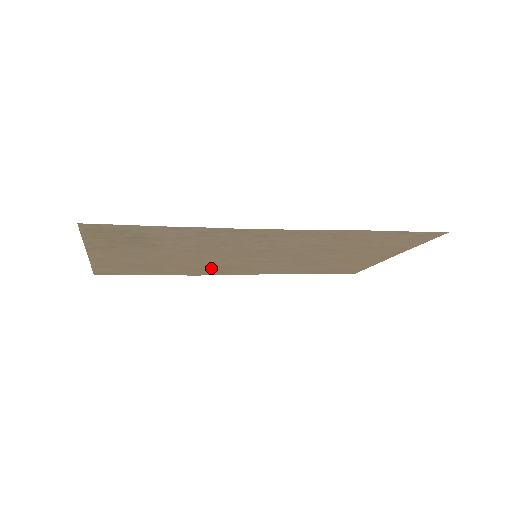
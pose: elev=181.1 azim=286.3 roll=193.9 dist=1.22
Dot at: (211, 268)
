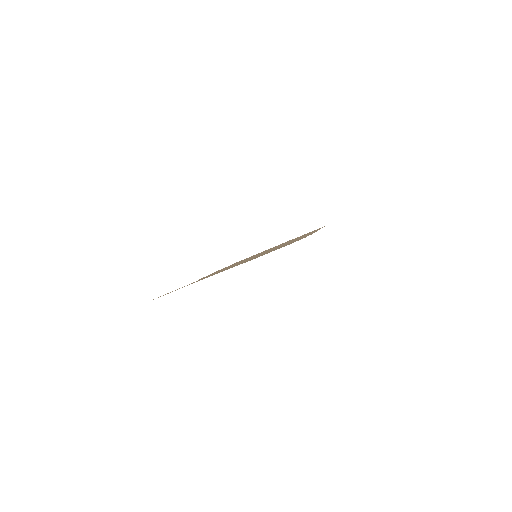
Dot at: occluded
